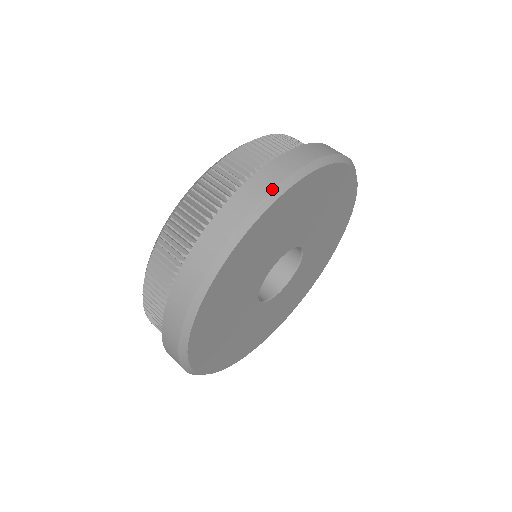
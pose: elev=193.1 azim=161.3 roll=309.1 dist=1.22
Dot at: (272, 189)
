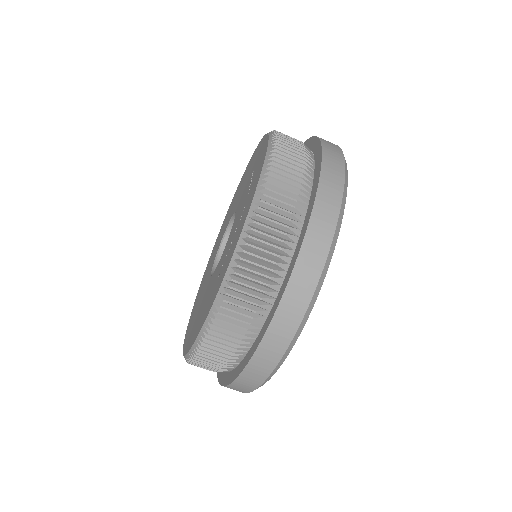
Dot at: (344, 167)
